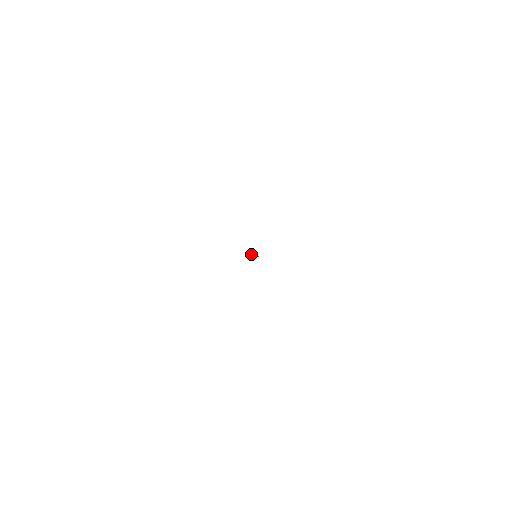
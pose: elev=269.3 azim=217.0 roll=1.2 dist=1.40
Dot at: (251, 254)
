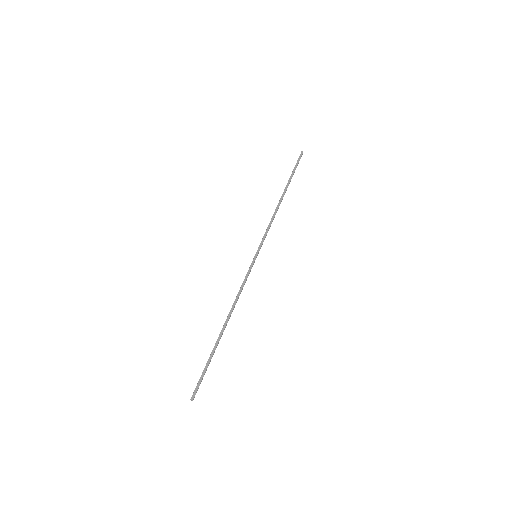
Dot at: occluded
